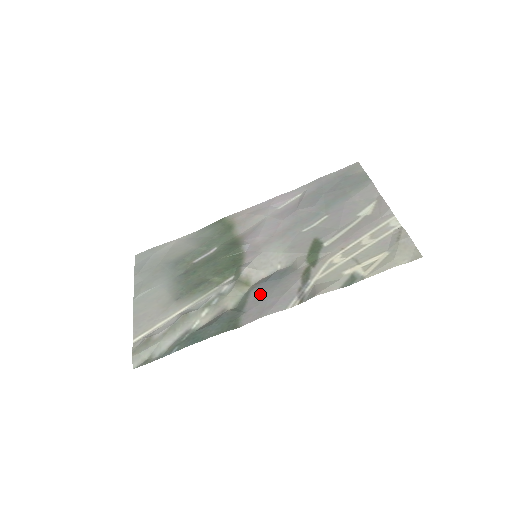
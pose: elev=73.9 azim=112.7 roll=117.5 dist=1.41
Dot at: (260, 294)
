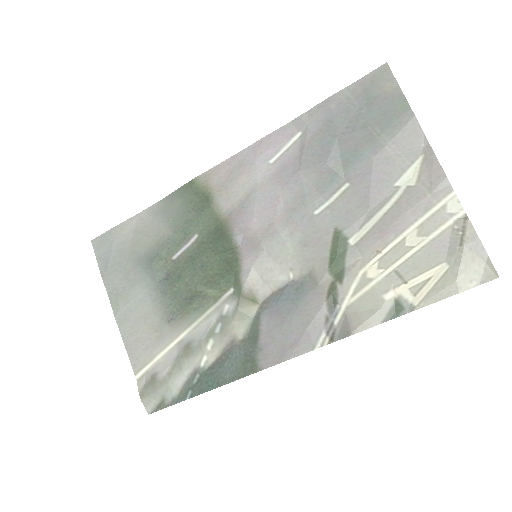
Dot at: (275, 323)
